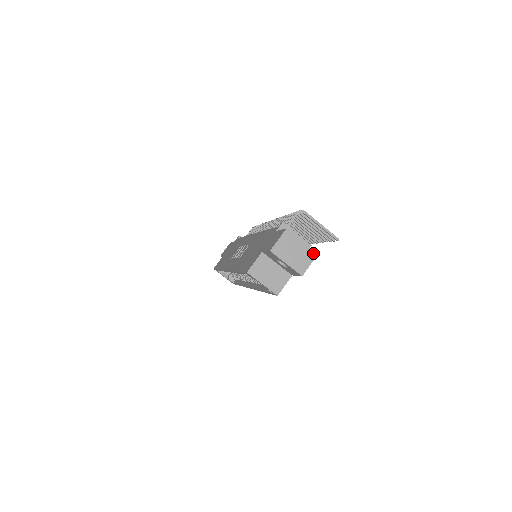
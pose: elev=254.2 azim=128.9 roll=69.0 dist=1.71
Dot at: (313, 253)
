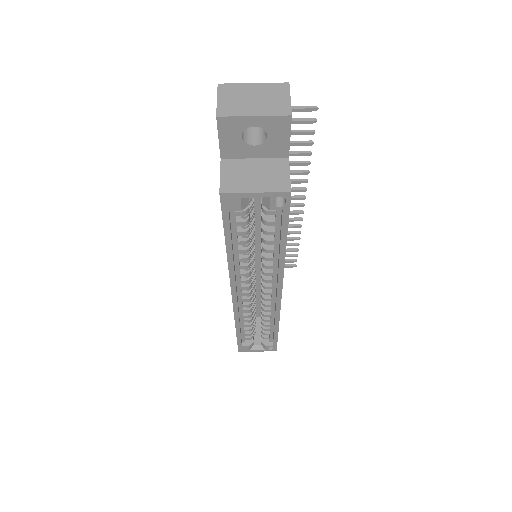
Dot at: (281, 86)
